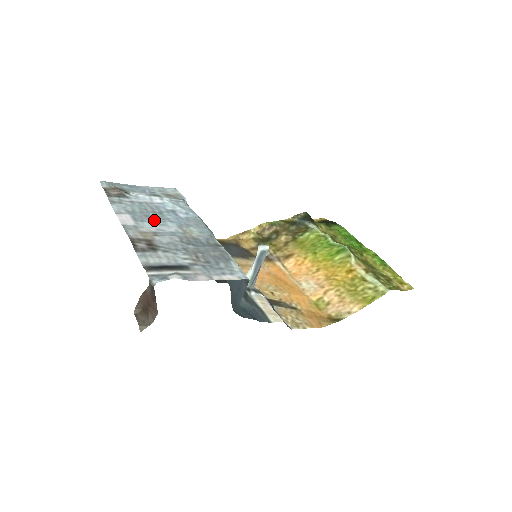
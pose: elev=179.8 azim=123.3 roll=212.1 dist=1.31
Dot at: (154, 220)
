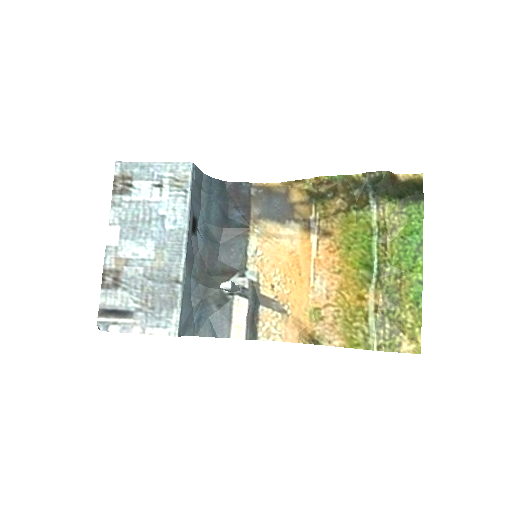
Dot at: (137, 236)
